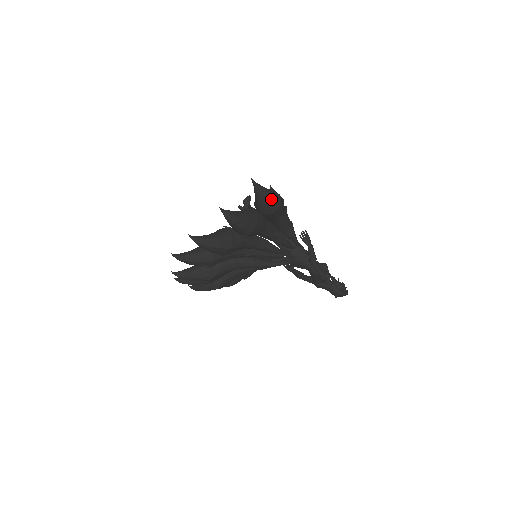
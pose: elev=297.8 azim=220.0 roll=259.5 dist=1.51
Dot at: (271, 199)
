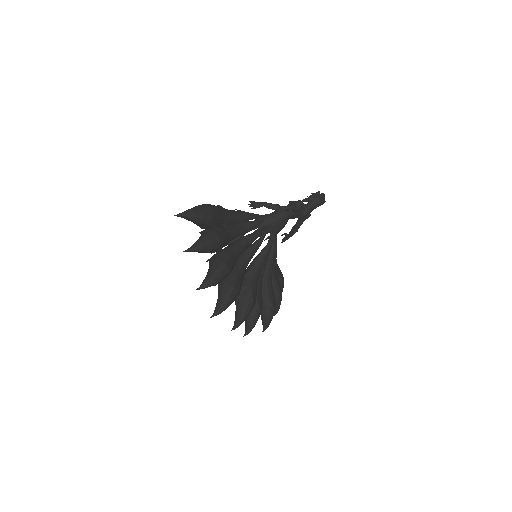
Dot at: (199, 210)
